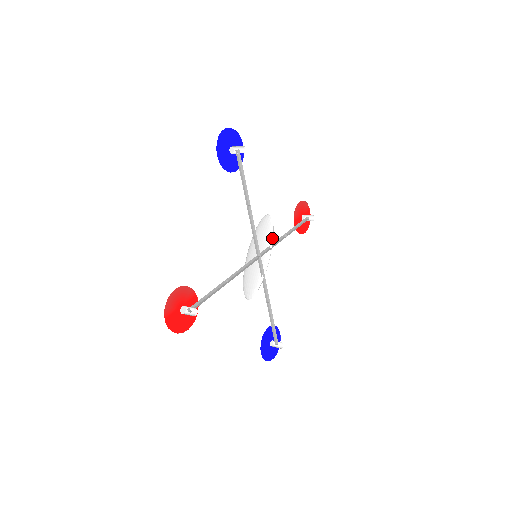
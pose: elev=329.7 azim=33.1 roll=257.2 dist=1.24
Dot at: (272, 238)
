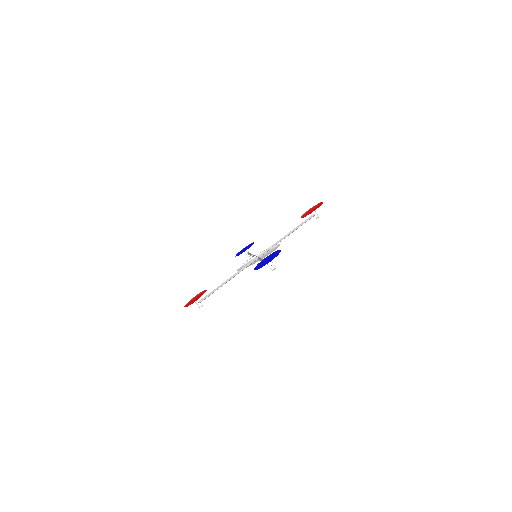
Dot at: (274, 246)
